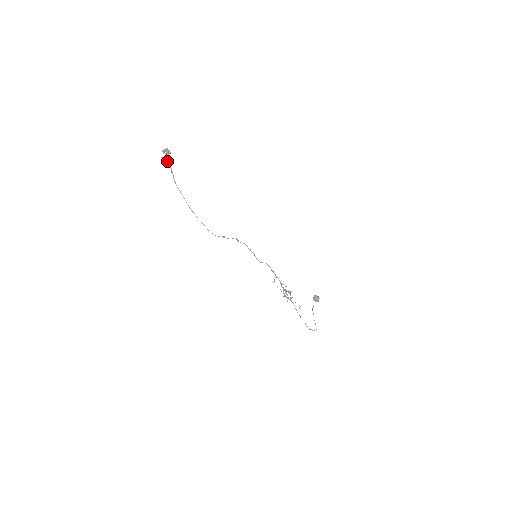
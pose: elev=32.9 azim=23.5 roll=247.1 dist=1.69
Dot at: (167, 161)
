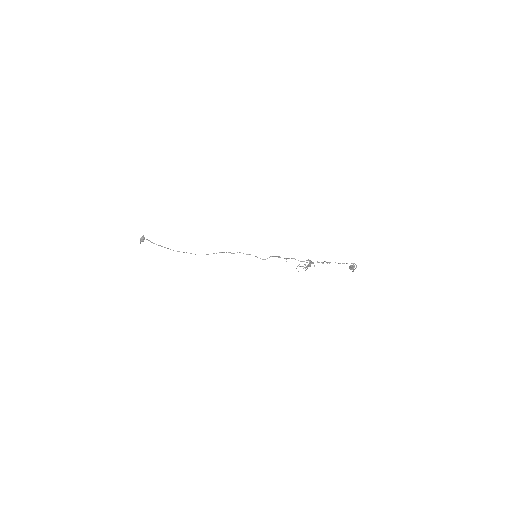
Dot at: (143, 240)
